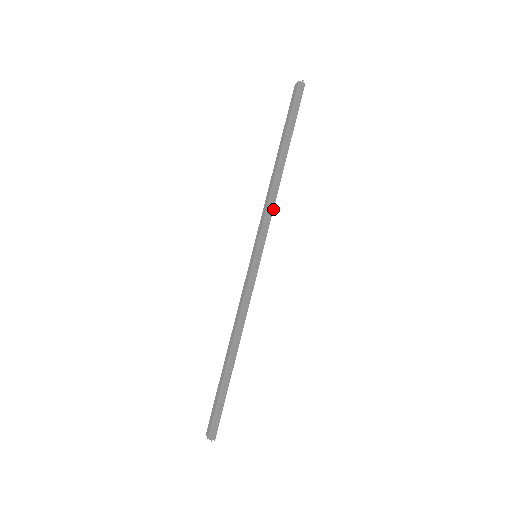
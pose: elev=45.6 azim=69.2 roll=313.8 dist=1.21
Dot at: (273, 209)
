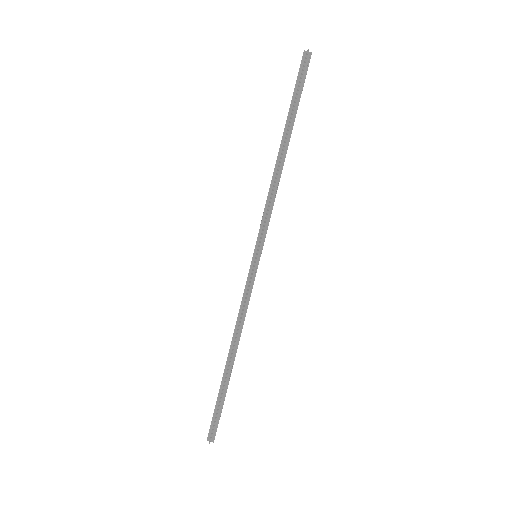
Dot at: (273, 204)
